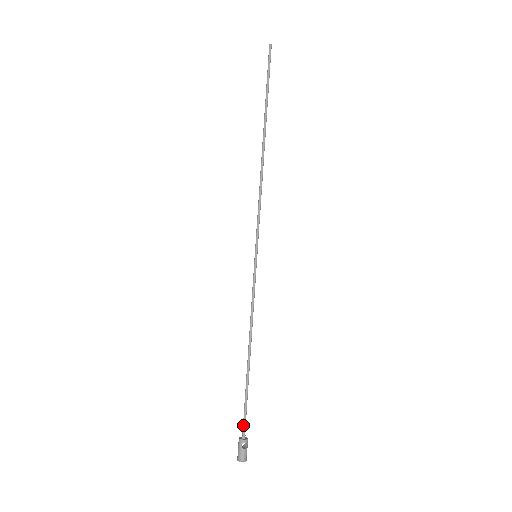
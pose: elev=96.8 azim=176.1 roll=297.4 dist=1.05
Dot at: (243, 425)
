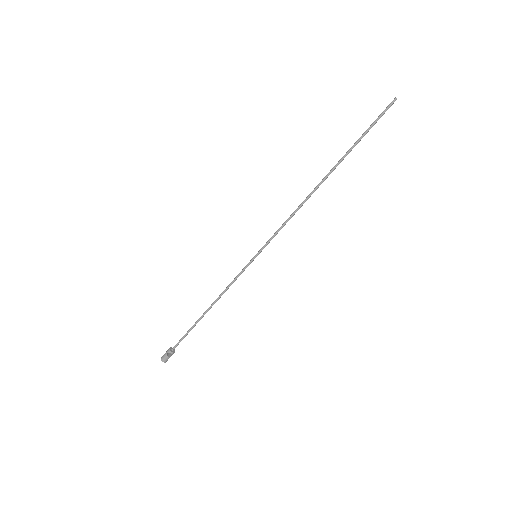
Dot at: (177, 344)
